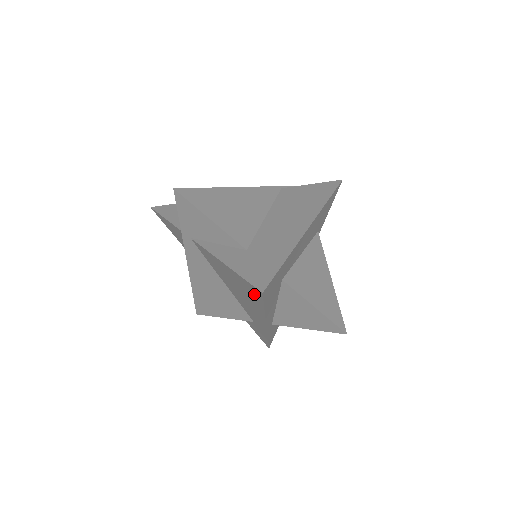
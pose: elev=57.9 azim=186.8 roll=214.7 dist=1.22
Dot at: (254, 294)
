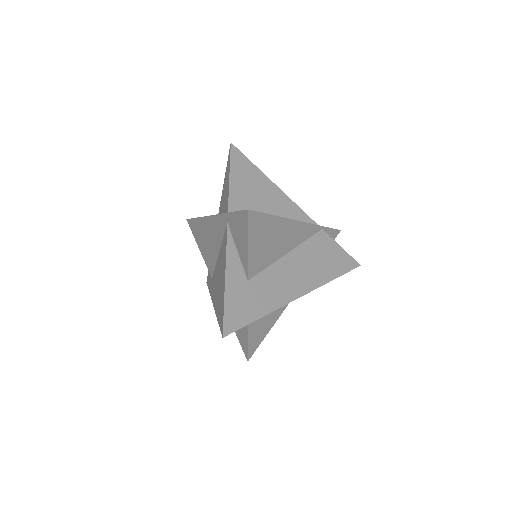
Dot at: (221, 317)
